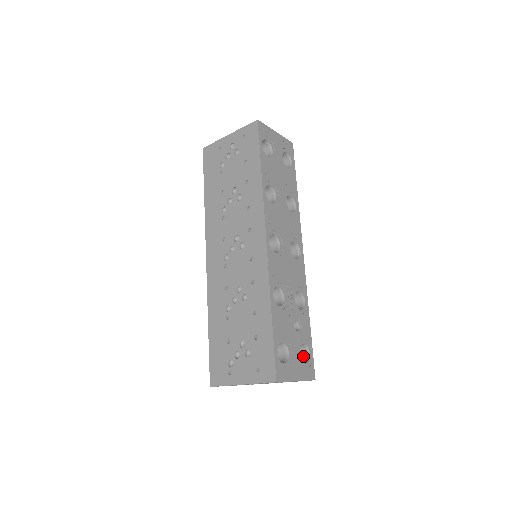
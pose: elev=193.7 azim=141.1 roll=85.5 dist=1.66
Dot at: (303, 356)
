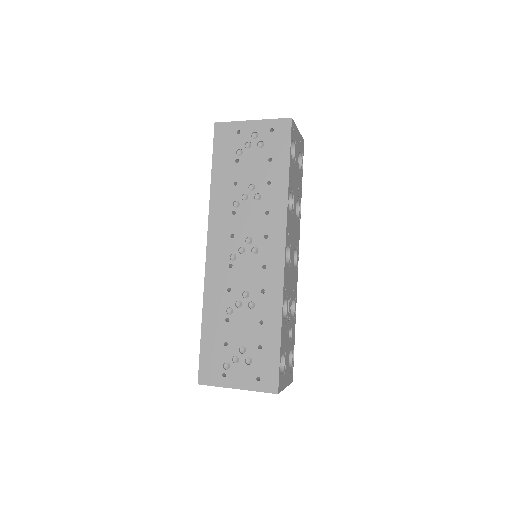
Dot at: occluded
